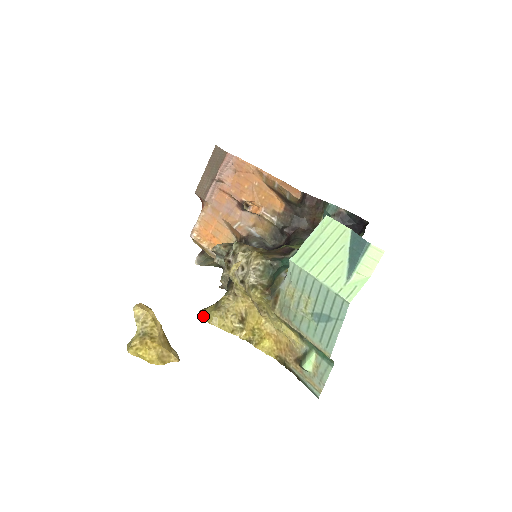
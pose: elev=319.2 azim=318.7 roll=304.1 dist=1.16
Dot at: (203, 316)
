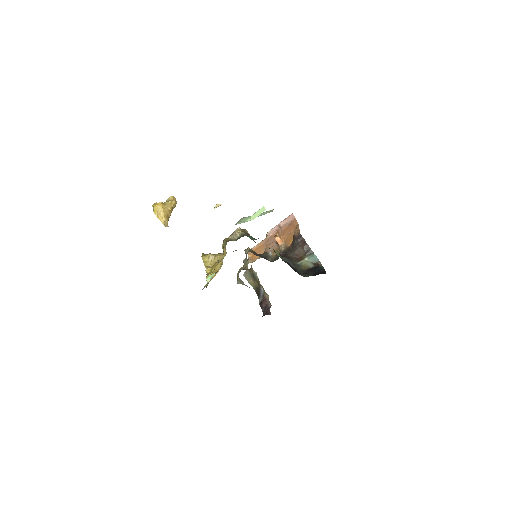
Dot at: (203, 254)
